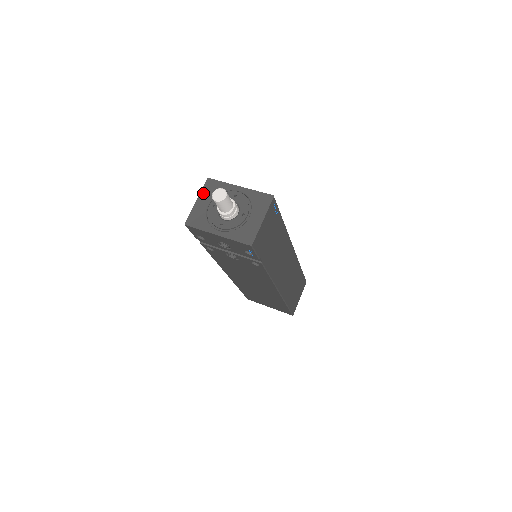
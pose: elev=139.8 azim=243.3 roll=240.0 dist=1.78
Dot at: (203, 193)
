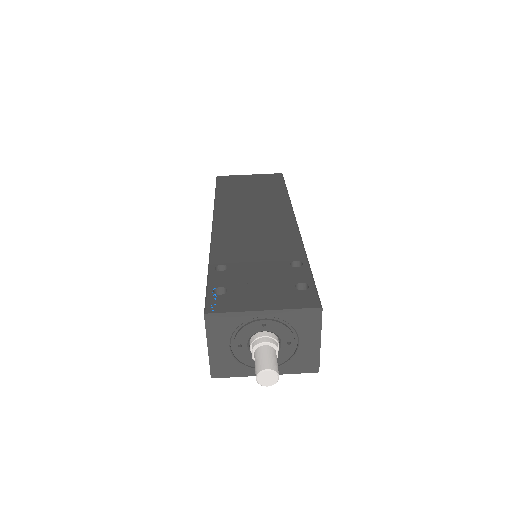
Dot at: (212, 336)
